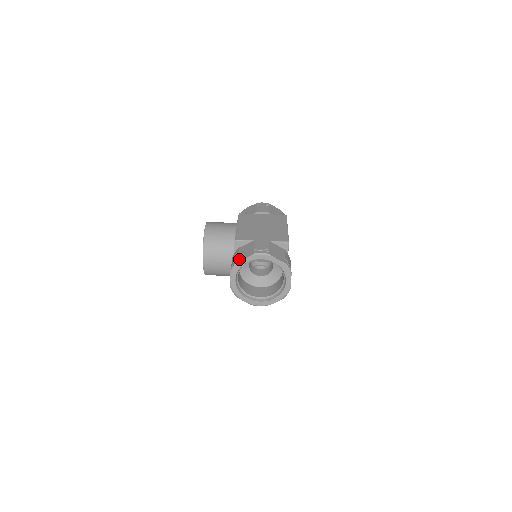
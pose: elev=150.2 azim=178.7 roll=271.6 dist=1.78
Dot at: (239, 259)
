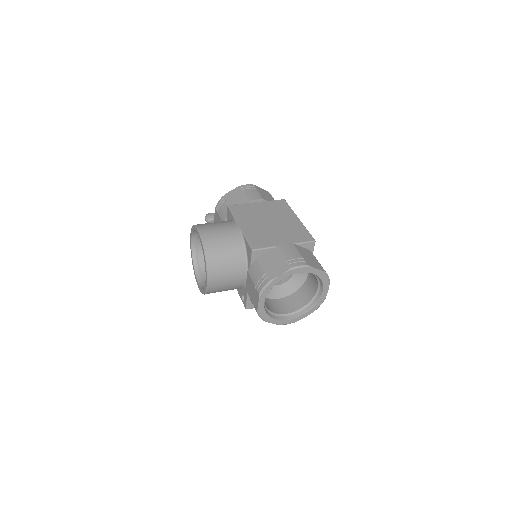
Dot at: (270, 277)
